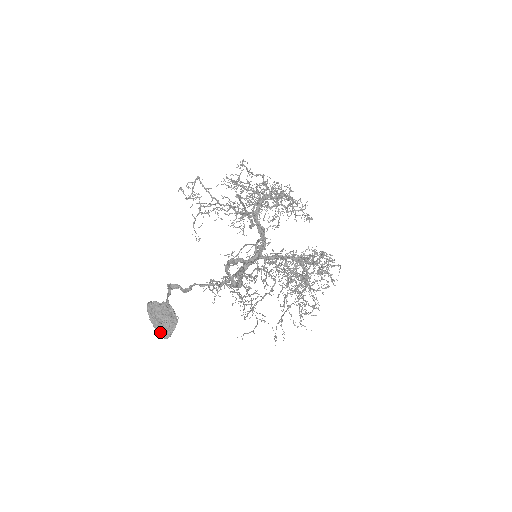
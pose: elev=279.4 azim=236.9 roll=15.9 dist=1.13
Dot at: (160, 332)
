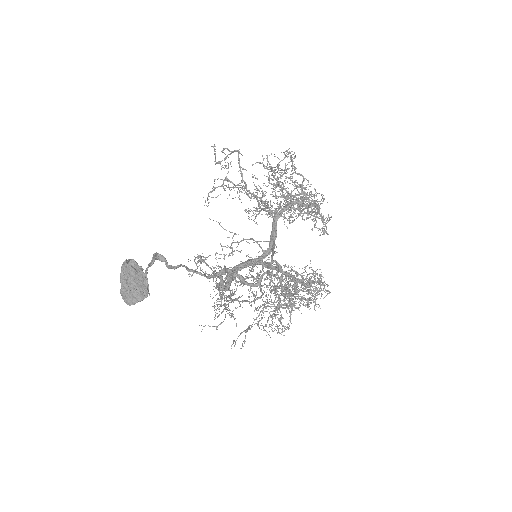
Dot at: (125, 296)
